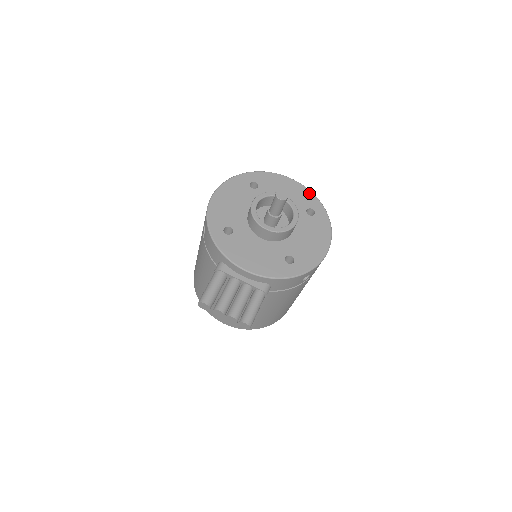
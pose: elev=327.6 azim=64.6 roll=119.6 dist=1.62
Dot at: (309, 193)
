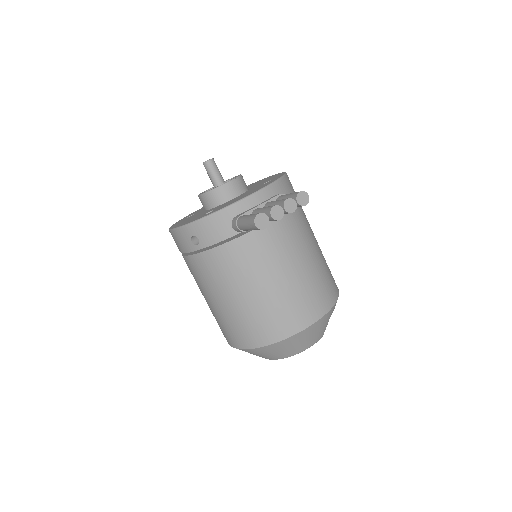
Dot at: occluded
